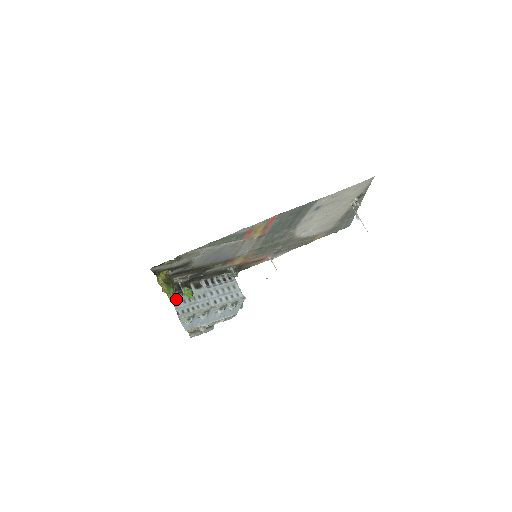
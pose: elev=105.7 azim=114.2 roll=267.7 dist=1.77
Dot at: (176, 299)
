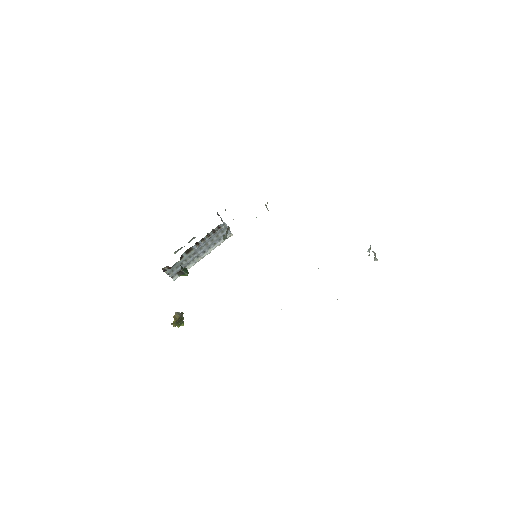
Dot at: (170, 271)
